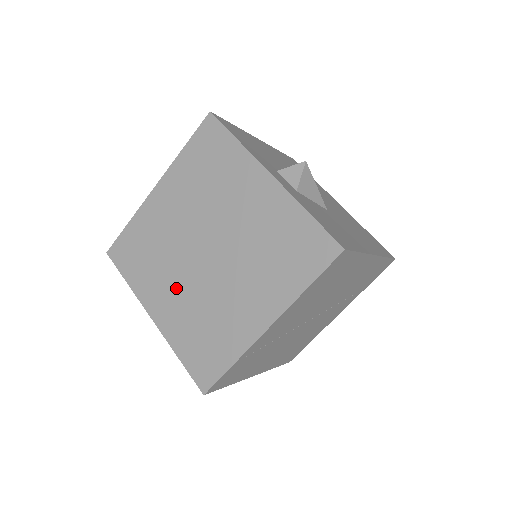
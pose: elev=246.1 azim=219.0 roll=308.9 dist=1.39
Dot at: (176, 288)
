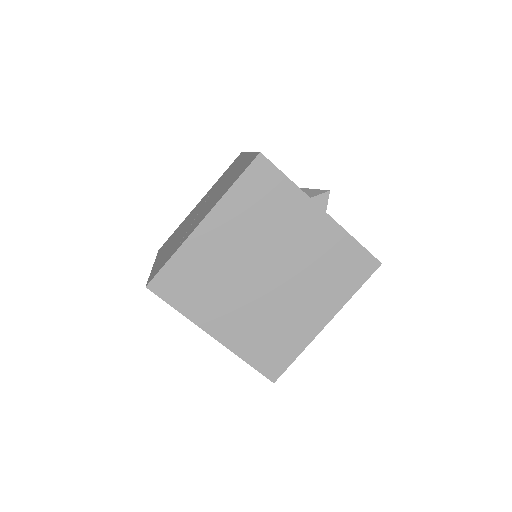
Dot at: (238, 308)
